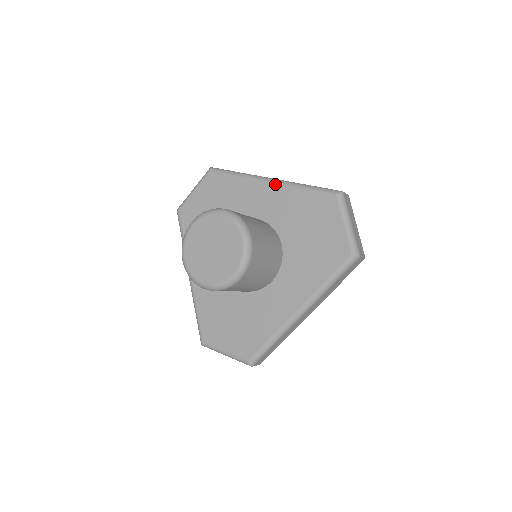
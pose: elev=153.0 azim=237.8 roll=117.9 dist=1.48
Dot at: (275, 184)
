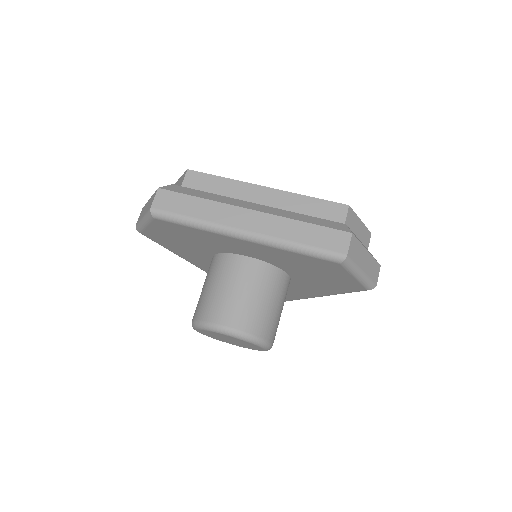
Dot at: (254, 243)
